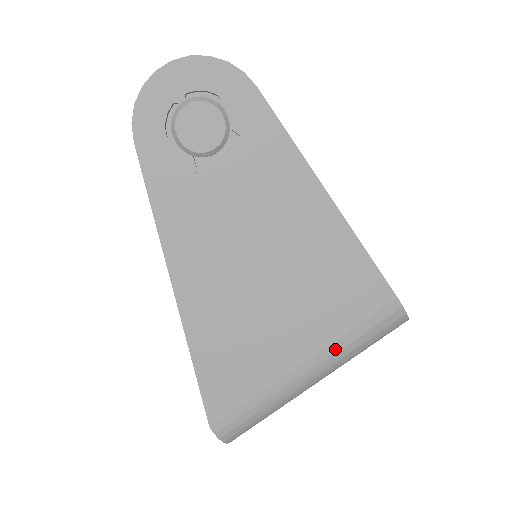
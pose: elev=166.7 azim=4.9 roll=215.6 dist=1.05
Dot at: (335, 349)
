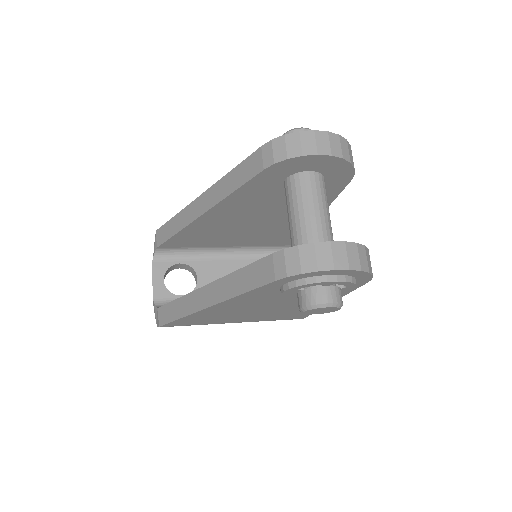
Dot at: occluded
